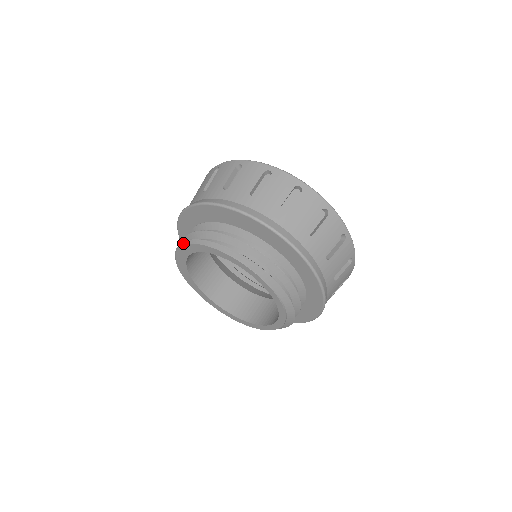
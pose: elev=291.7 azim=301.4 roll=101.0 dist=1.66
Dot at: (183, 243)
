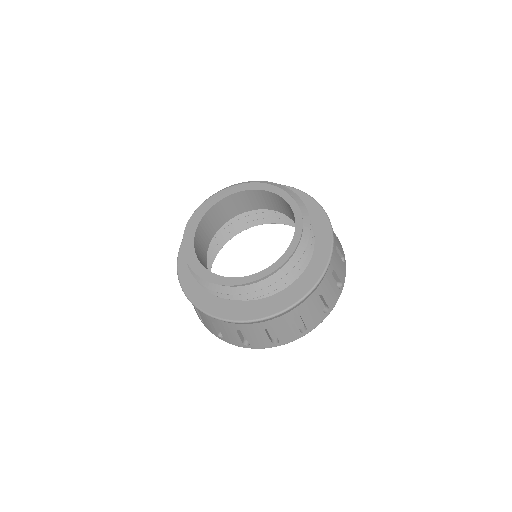
Dot at: (229, 186)
